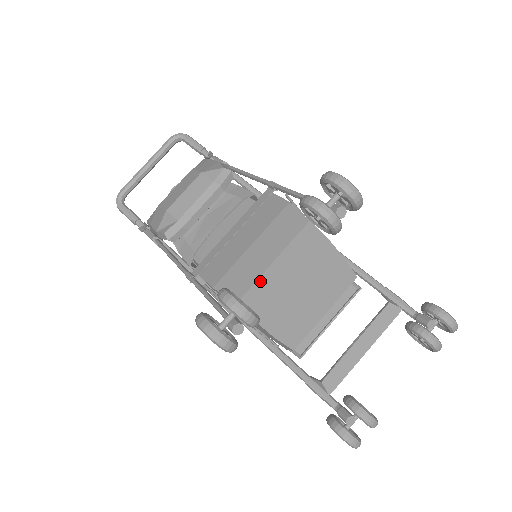
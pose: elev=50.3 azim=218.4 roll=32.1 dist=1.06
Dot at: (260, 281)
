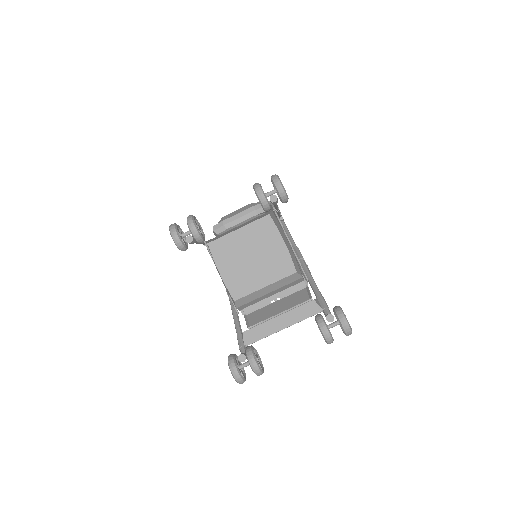
Dot at: (226, 237)
